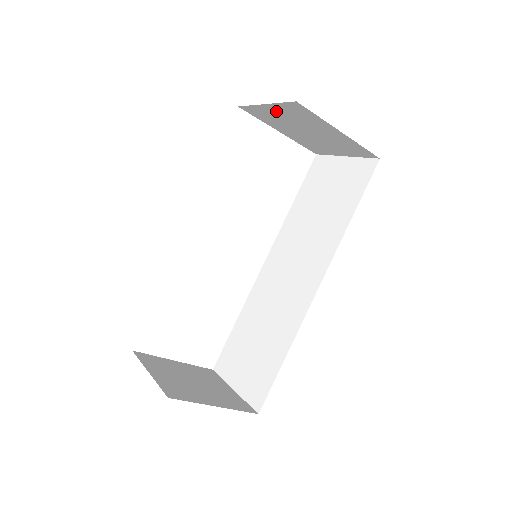
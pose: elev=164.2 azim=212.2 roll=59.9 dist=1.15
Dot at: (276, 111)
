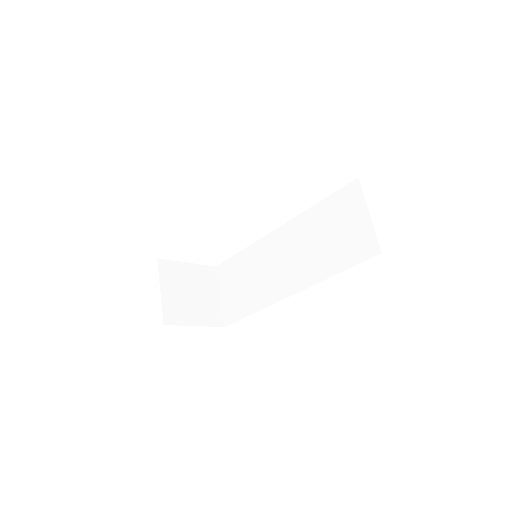
Dot at: occluded
